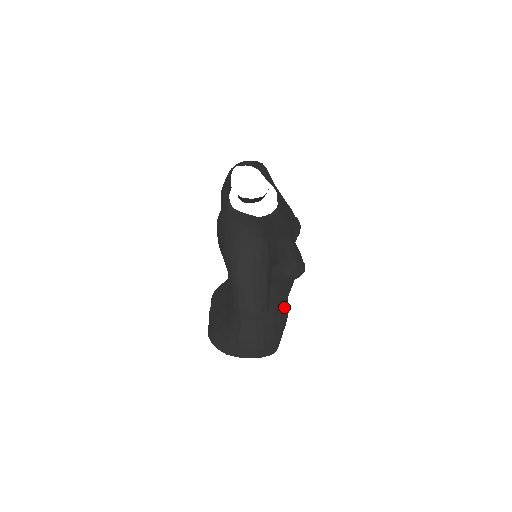
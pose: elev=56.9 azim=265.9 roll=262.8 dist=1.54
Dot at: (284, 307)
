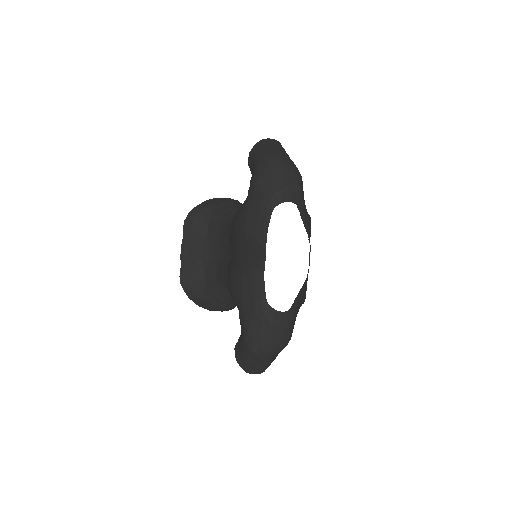
Dot at: occluded
